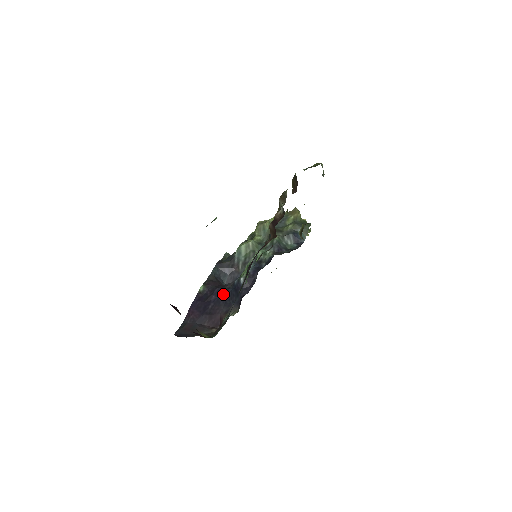
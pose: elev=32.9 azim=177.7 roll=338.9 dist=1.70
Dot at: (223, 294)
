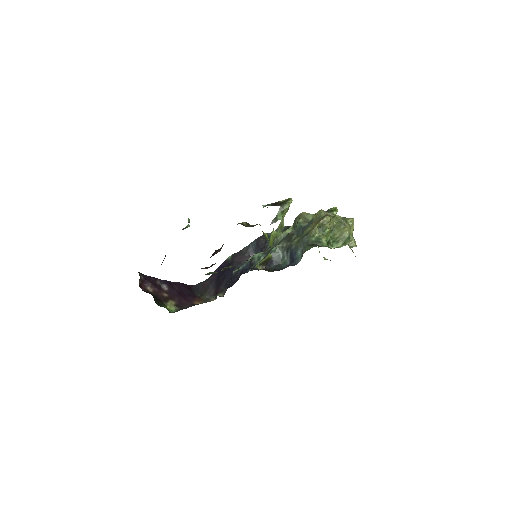
Dot at: (230, 273)
